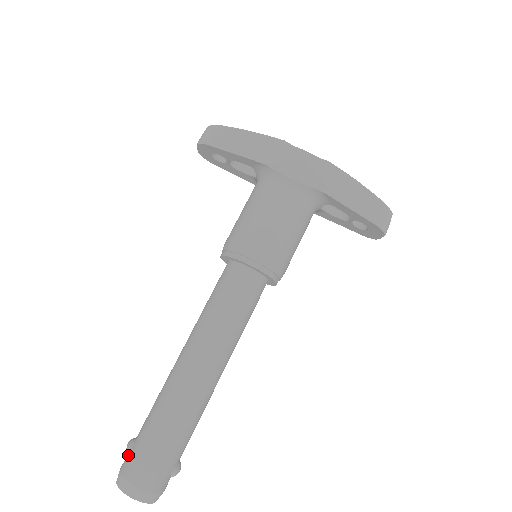
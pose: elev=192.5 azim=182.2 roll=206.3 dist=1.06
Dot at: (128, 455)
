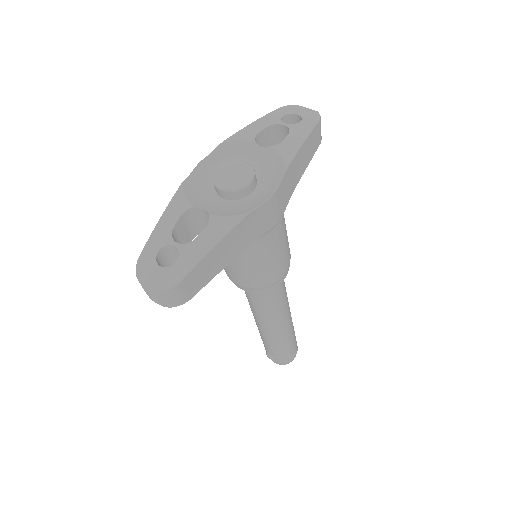
Dot at: (278, 360)
